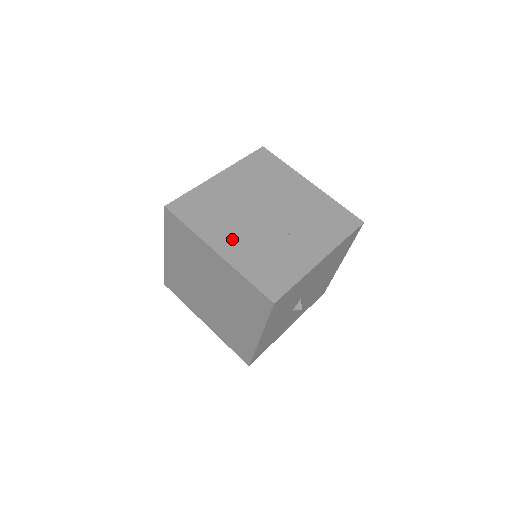
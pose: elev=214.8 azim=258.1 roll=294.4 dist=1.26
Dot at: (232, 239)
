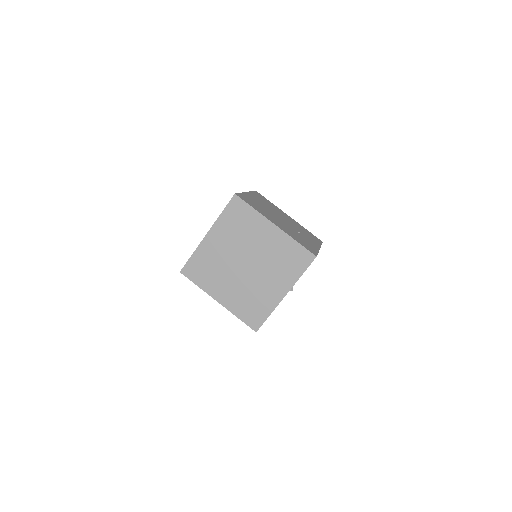
Dot at: (277, 223)
